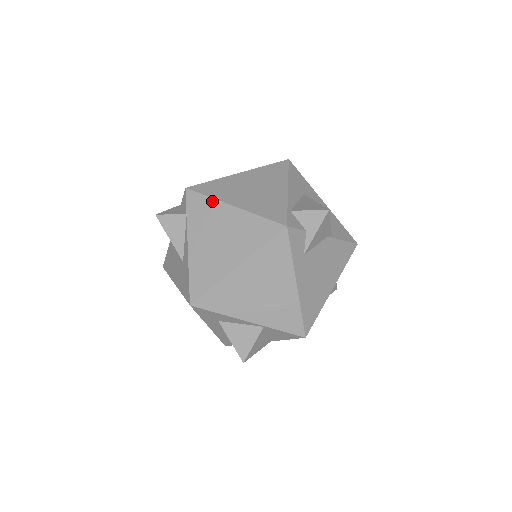
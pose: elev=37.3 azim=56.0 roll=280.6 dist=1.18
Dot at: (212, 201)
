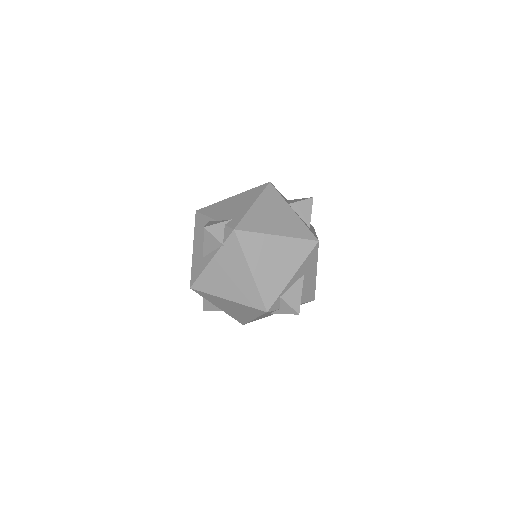
Dot at: (242, 255)
